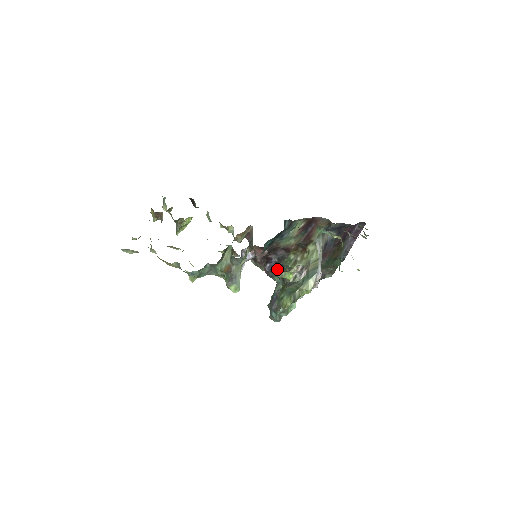
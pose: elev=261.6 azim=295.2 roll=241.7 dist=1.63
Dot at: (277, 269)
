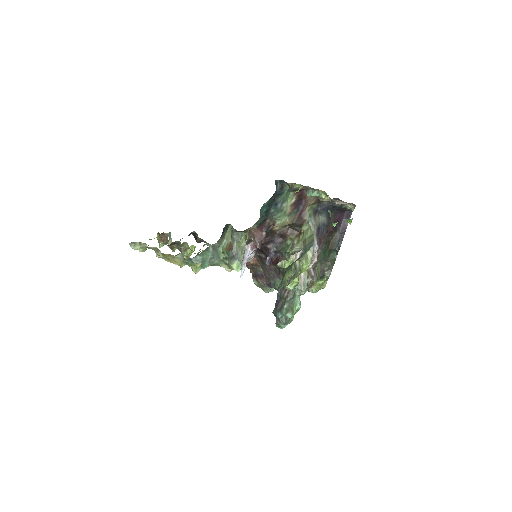
Dot at: (277, 259)
